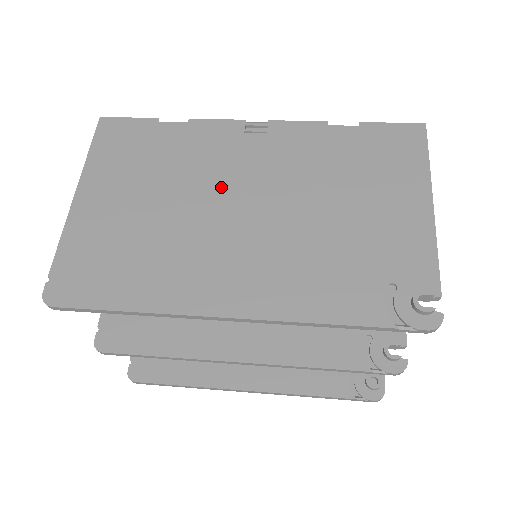
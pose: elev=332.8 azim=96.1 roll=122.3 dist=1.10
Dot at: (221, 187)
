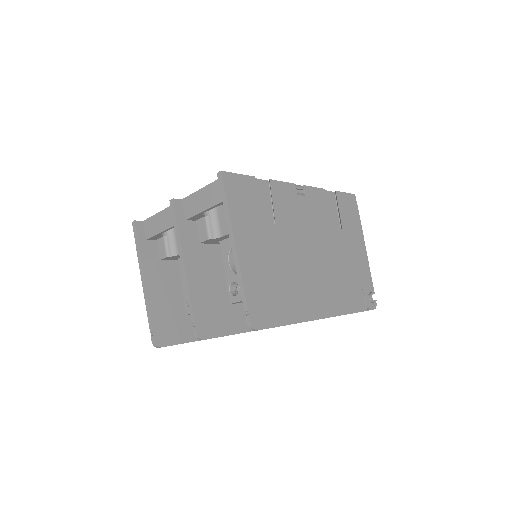
Dot at: (300, 237)
